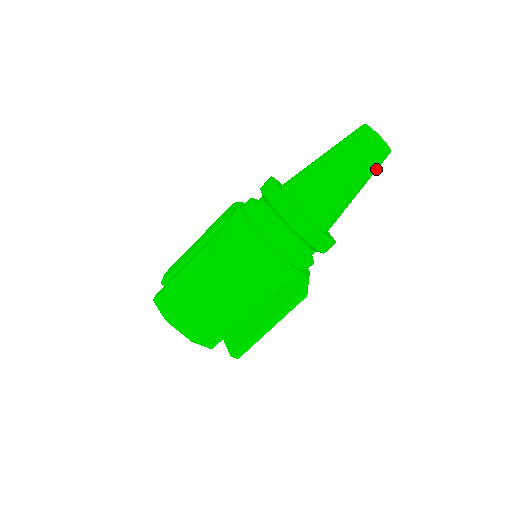
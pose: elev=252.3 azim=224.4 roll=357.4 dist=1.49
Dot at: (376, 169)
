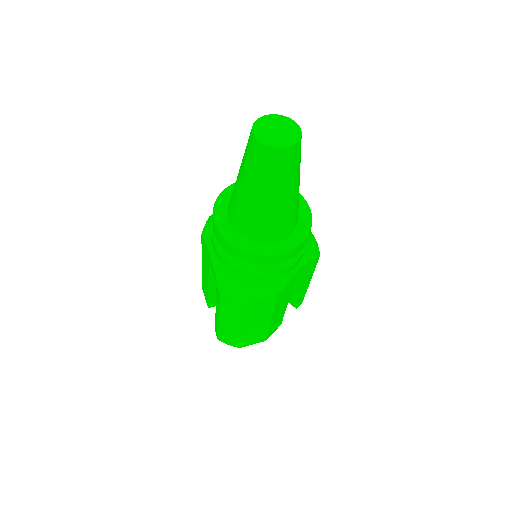
Dot at: (300, 158)
